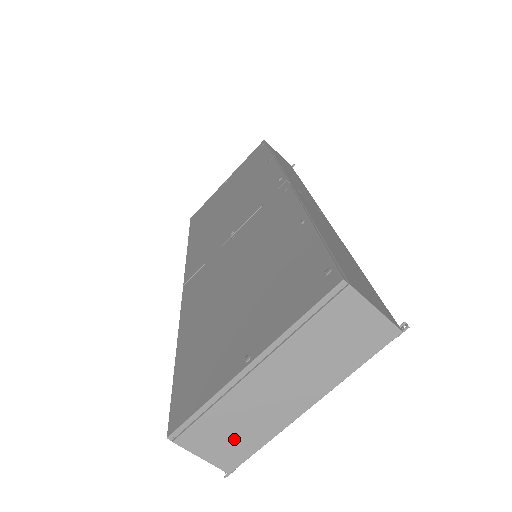
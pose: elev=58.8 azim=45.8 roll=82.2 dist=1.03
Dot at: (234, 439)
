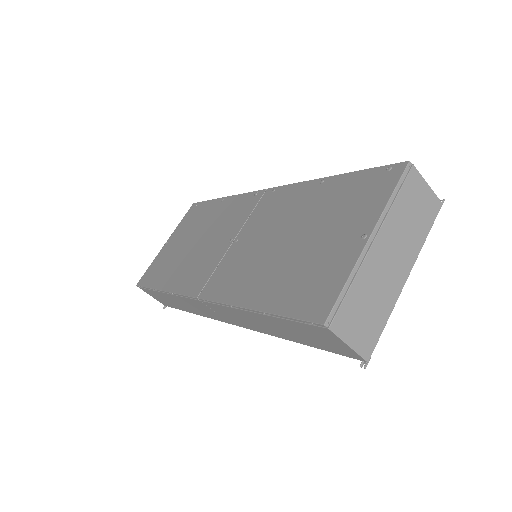
Dot at: (368, 318)
